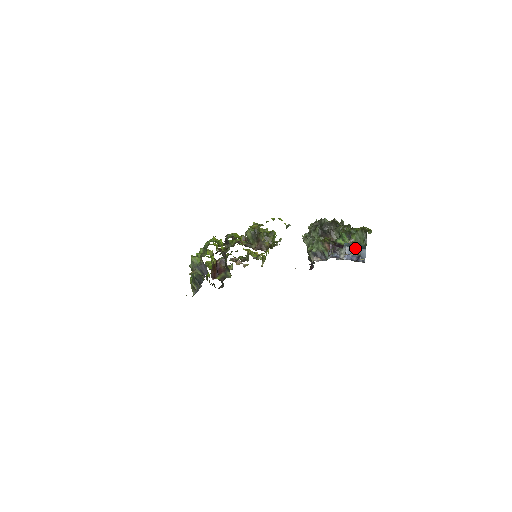
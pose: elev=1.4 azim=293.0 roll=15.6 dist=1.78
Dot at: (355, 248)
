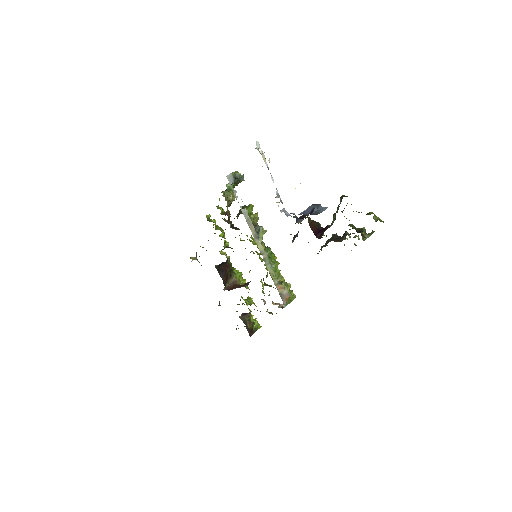
Dot at: (314, 204)
